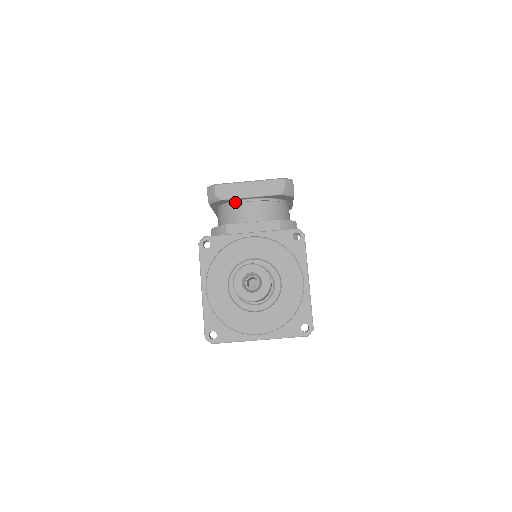
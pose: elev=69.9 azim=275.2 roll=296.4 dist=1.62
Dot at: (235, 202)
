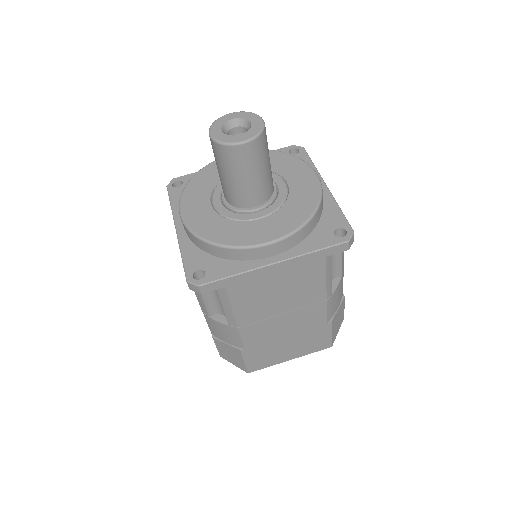
Dot at: occluded
